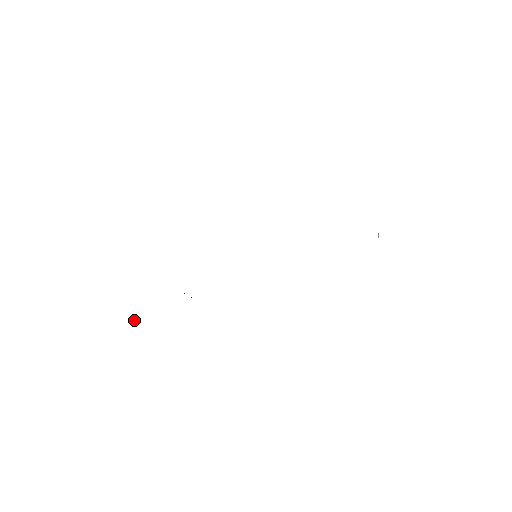
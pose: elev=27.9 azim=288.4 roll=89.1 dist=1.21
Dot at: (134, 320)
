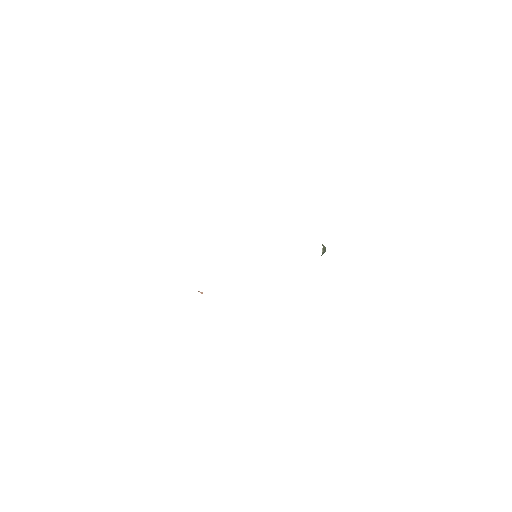
Dot at: (199, 291)
